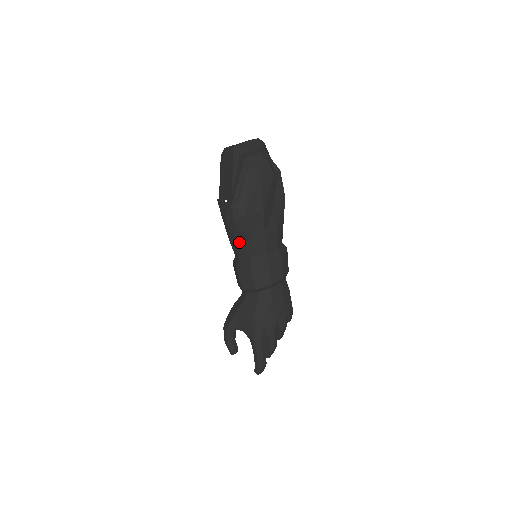
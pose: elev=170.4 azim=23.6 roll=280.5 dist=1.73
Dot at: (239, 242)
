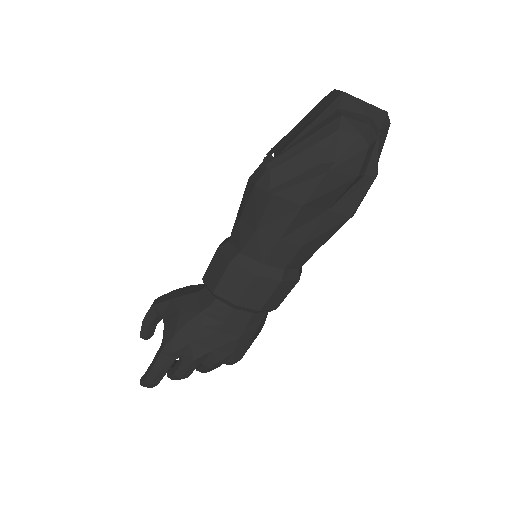
Dot at: (243, 219)
